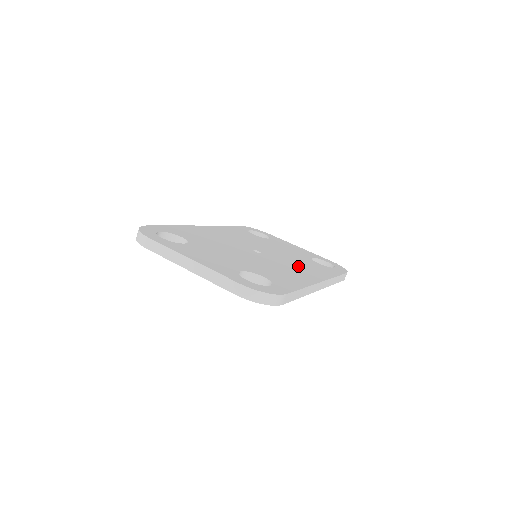
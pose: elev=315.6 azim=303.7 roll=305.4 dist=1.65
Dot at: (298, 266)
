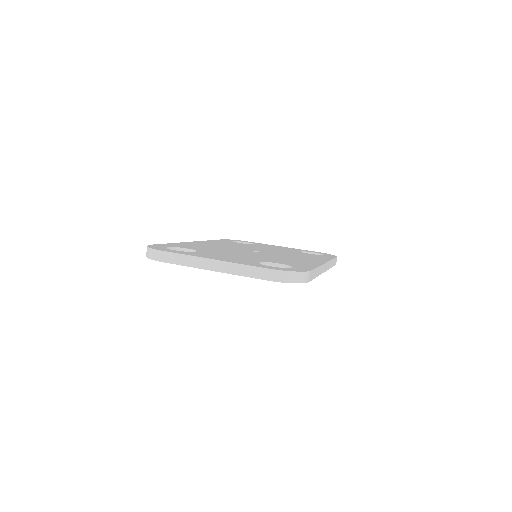
Dot at: (297, 256)
